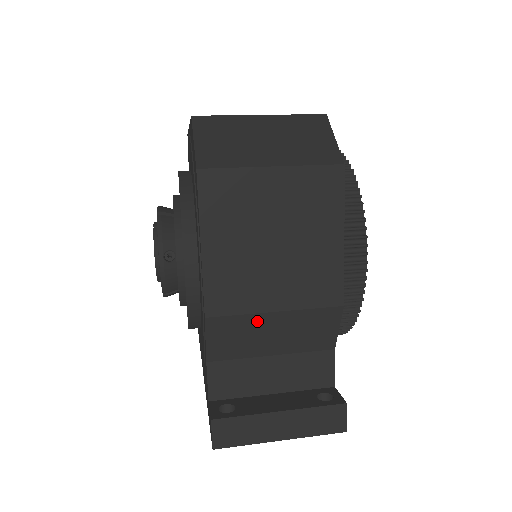
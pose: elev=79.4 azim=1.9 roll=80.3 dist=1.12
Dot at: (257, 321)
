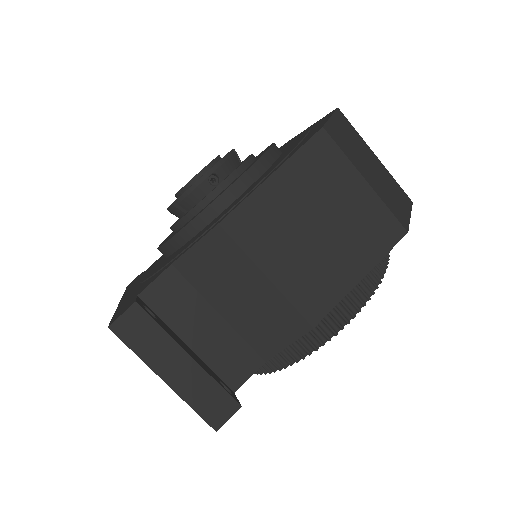
Dot at: (246, 270)
